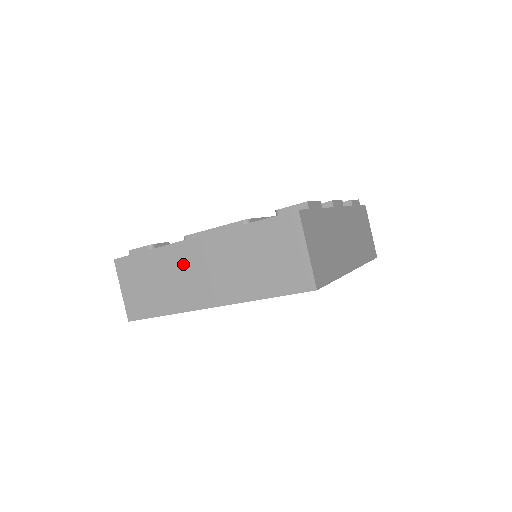
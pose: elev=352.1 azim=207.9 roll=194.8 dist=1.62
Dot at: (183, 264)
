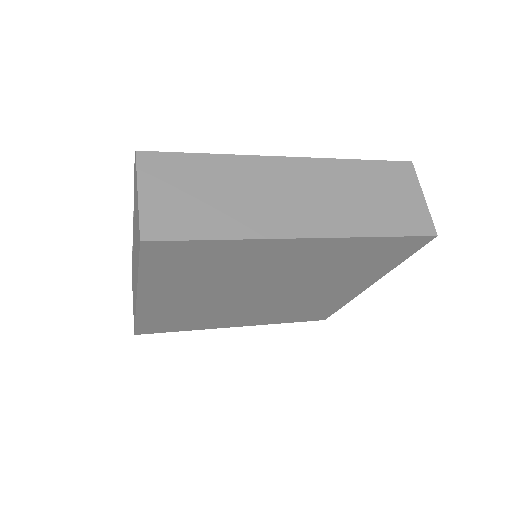
Dot at: (266, 180)
